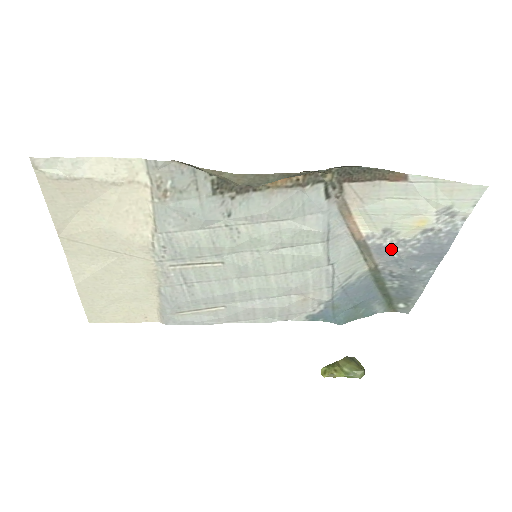
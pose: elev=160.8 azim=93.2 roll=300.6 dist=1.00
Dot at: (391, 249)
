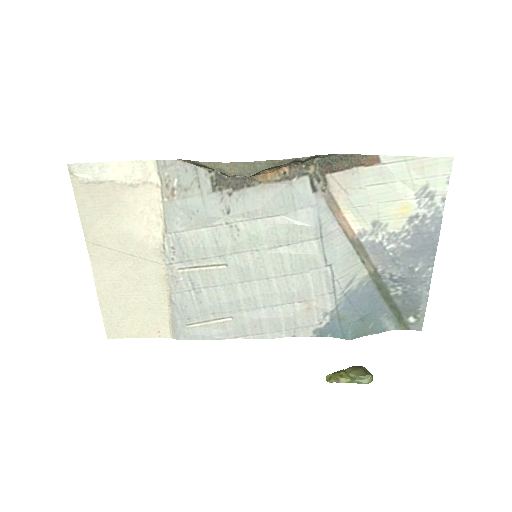
Dot at: (385, 246)
